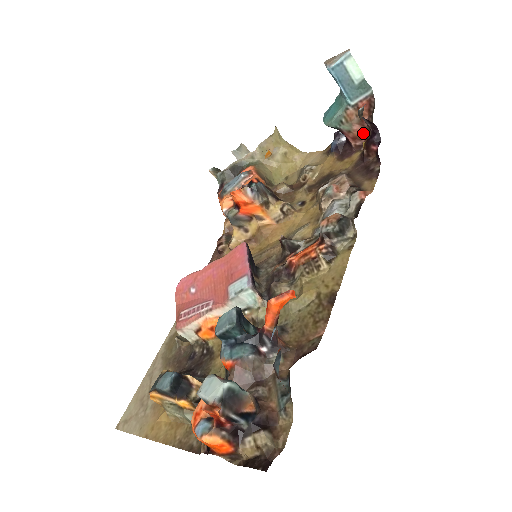
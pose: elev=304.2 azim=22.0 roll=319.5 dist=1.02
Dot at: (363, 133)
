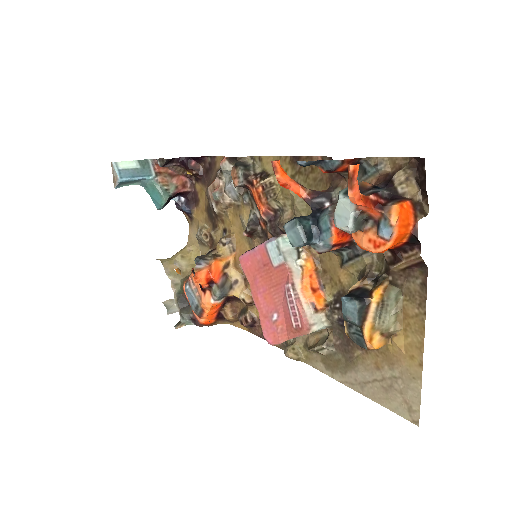
Dot at: (181, 178)
